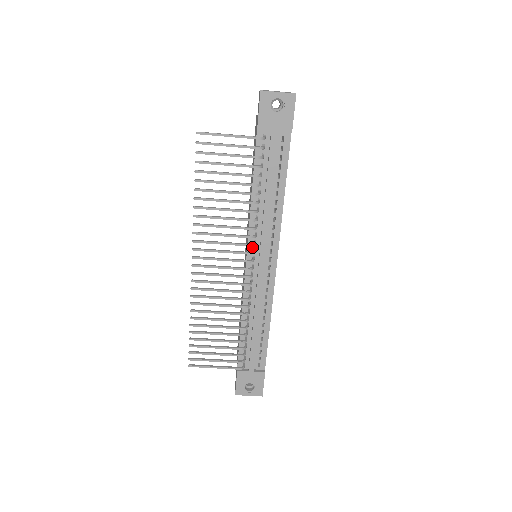
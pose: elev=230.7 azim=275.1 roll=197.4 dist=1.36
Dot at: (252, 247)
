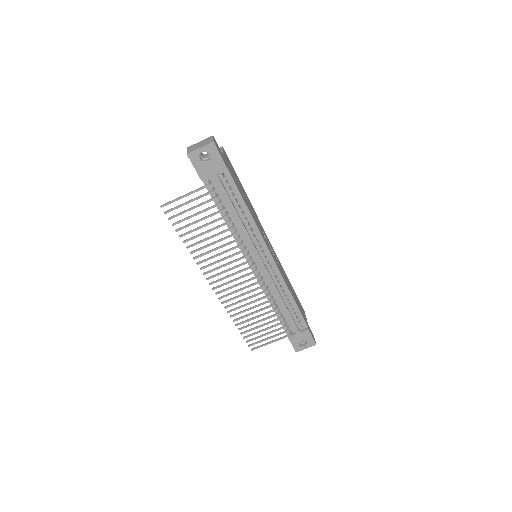
Dot at: (248, 255)
